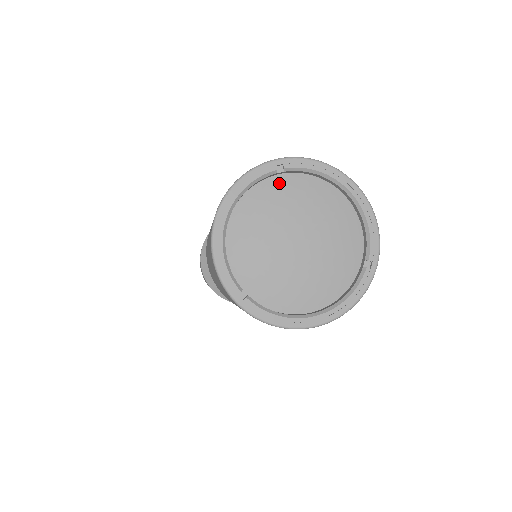
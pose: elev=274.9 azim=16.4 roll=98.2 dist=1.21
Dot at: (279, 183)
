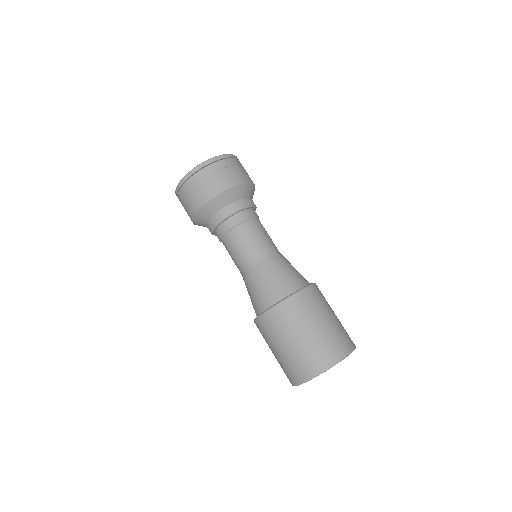
Dot at: occluded
